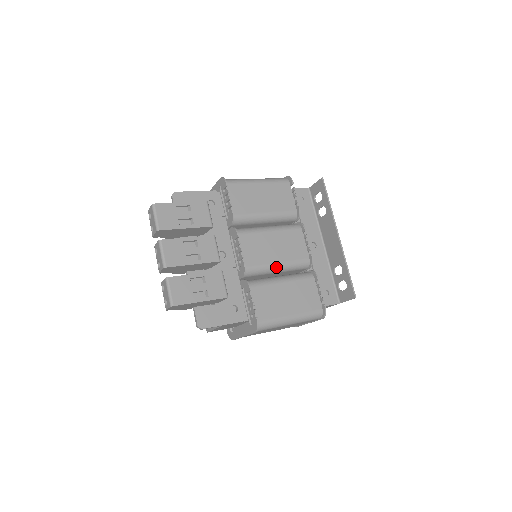
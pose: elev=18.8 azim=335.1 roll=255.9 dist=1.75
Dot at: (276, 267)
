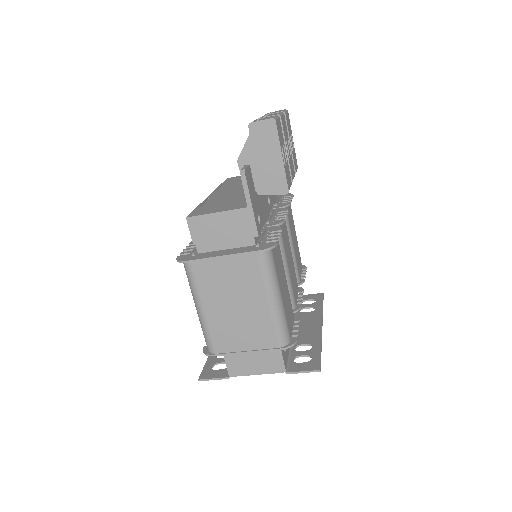
Dot at: (285, 266)
